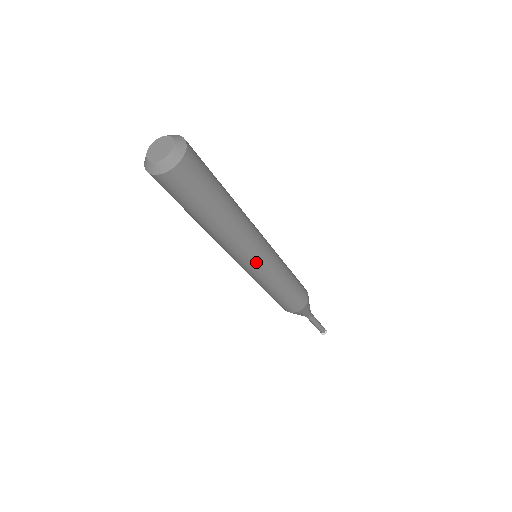
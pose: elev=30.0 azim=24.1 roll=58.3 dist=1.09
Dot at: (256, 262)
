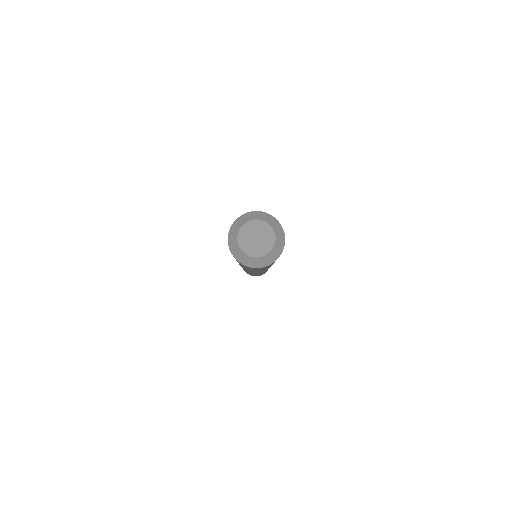
Dot at: occluded
